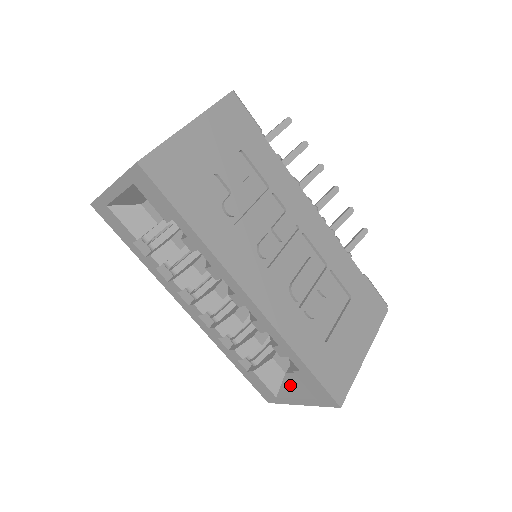
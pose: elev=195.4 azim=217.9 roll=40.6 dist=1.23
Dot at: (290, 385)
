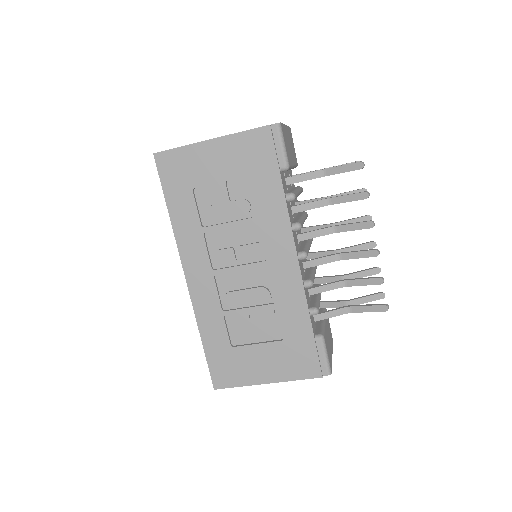
Dot at: occluded
